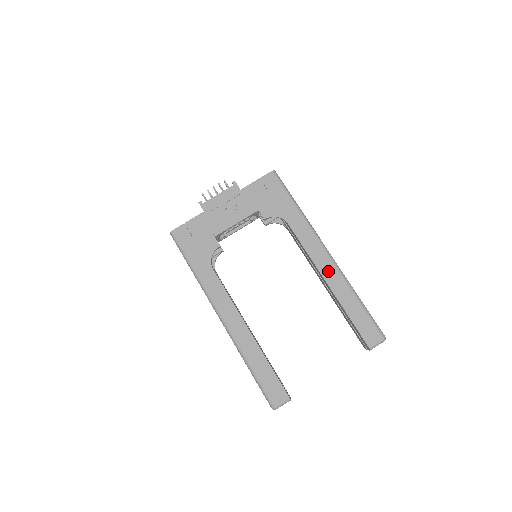
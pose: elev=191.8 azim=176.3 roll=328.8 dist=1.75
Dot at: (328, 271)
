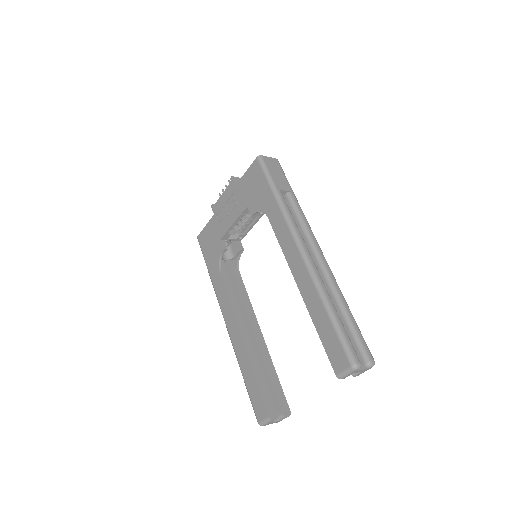
Dot at: (300, 274)
